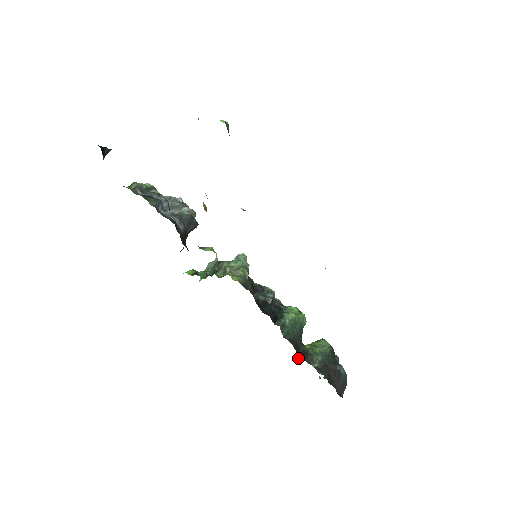
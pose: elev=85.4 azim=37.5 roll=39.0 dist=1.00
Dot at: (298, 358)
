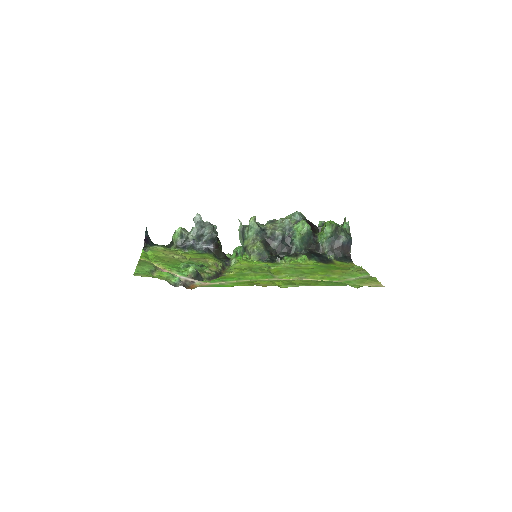
Dot at: occluded
